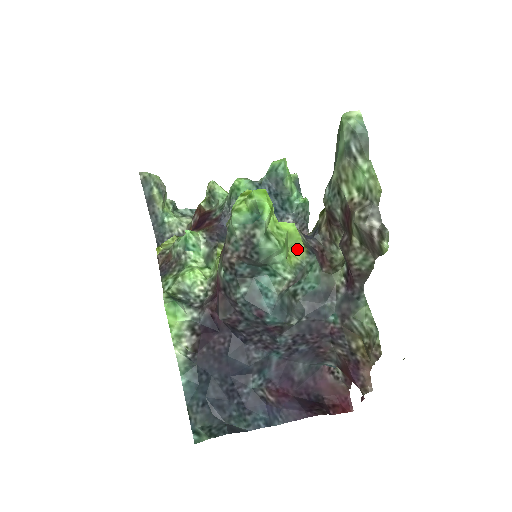
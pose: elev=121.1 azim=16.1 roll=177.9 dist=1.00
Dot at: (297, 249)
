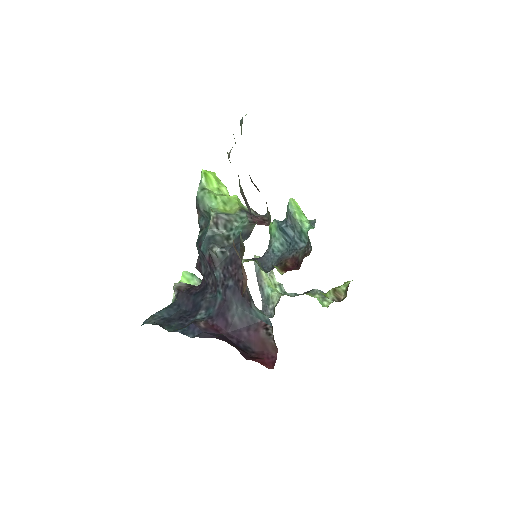
Dot at: (235, 209)
